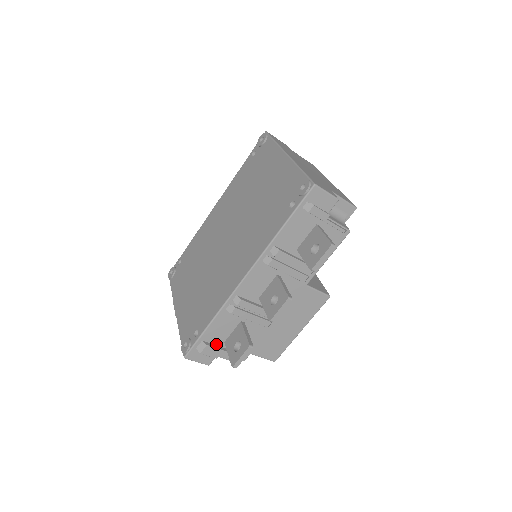
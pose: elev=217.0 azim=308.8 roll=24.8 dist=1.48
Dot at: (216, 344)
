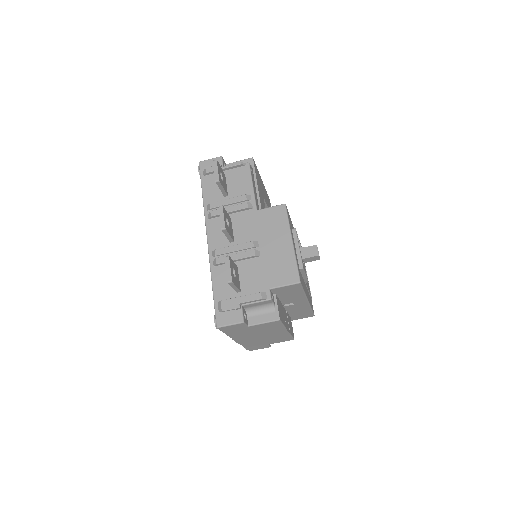
Dot at: (232, 299)
